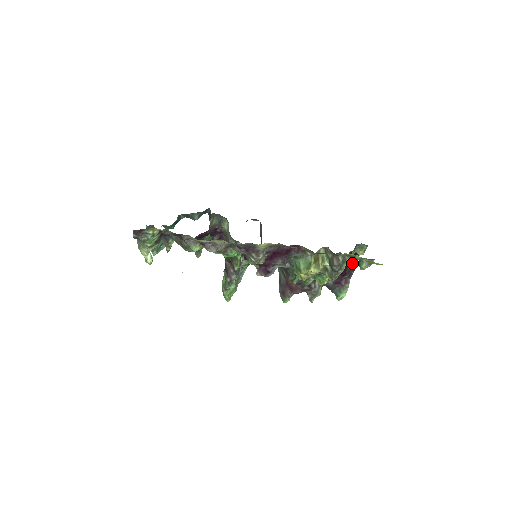
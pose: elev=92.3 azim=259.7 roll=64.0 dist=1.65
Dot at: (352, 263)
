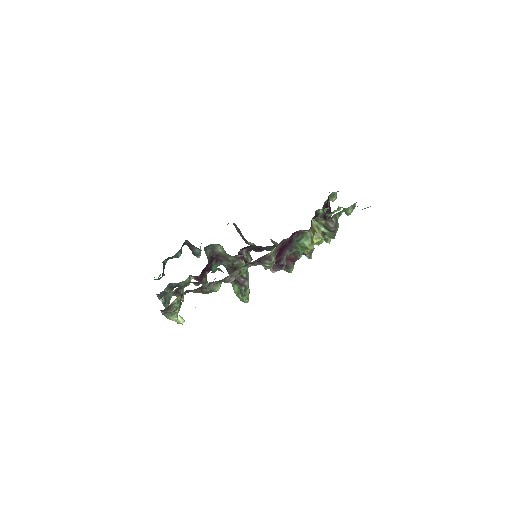
Dot at: (328, 210)
